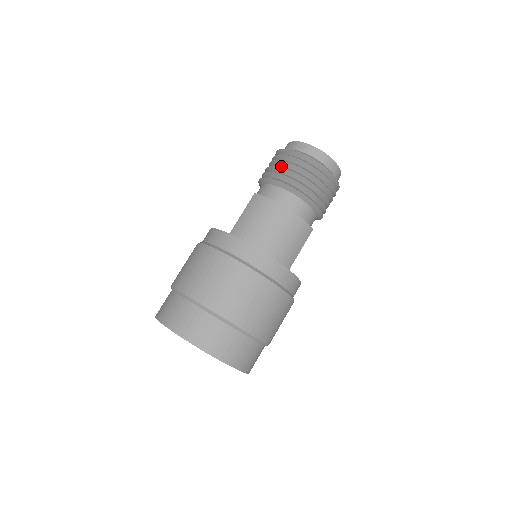
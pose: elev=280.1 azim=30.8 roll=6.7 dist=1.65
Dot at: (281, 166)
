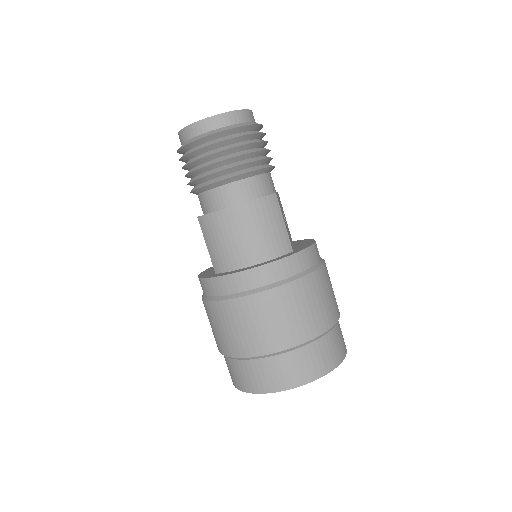
Dot at: (193, 167)
